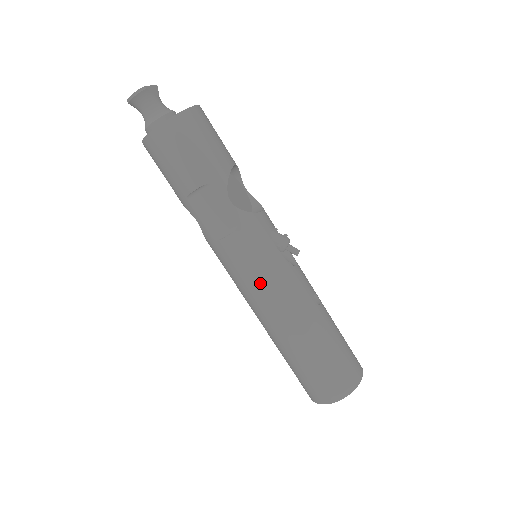
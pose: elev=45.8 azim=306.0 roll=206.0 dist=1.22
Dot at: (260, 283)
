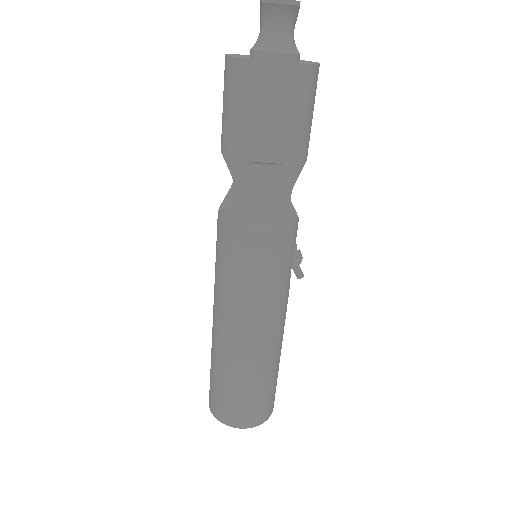
Dot at: (259, 295)
